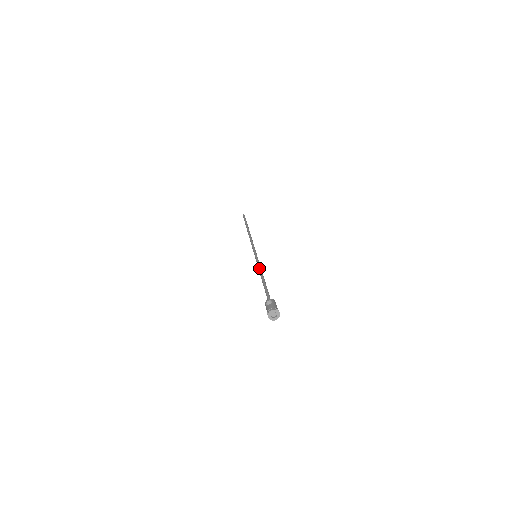
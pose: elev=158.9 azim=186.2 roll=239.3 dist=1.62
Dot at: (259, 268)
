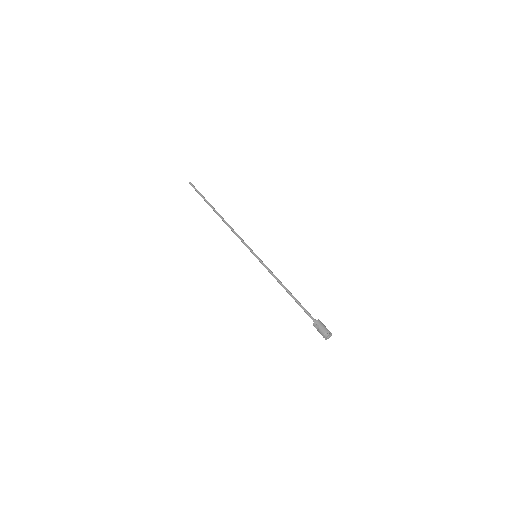
Dot at: occluded
